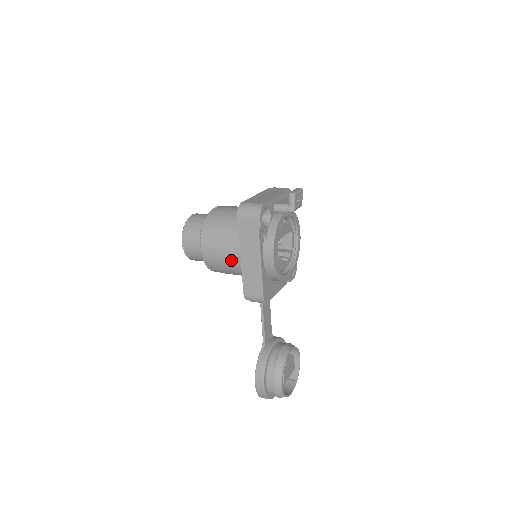
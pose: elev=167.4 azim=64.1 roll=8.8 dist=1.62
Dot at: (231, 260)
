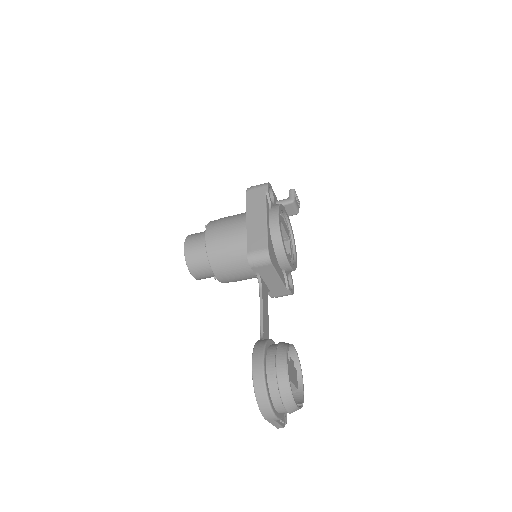
Dot at: (236, 233)
